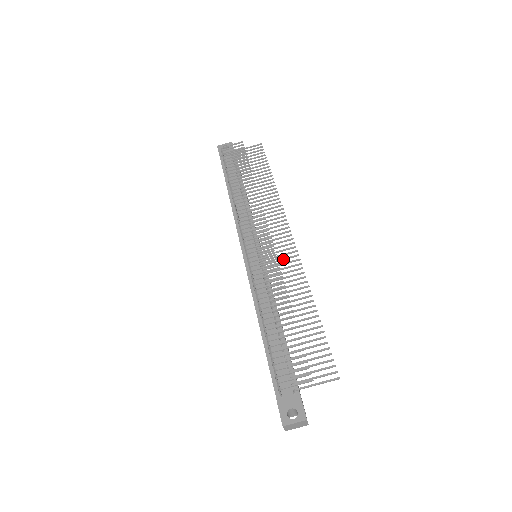
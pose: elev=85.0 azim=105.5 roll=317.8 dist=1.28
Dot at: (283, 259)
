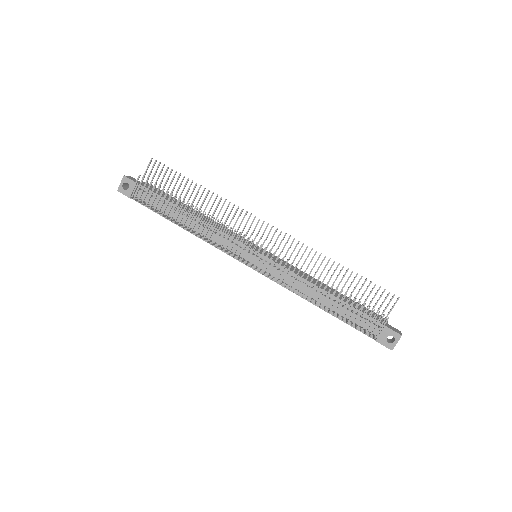
Dot at: (283, 249)
